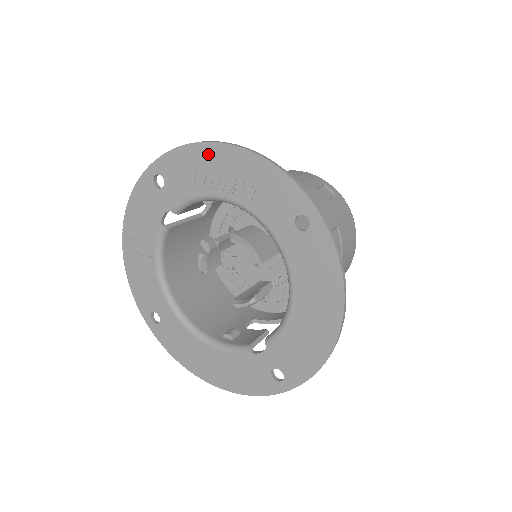
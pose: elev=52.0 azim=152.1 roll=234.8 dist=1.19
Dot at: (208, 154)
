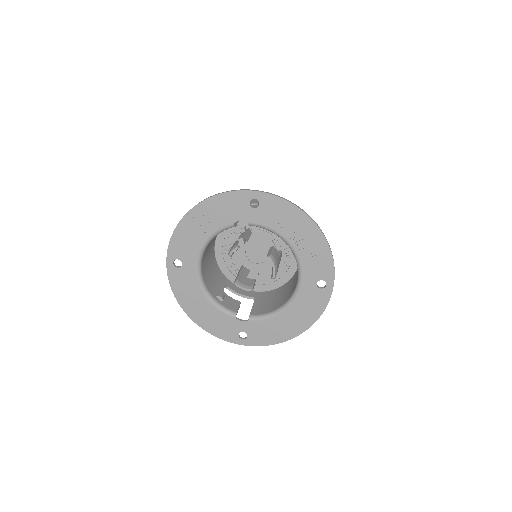
Dot at: (300, 218)
